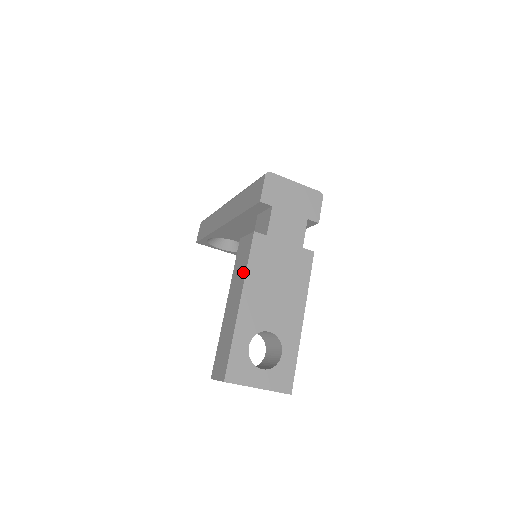
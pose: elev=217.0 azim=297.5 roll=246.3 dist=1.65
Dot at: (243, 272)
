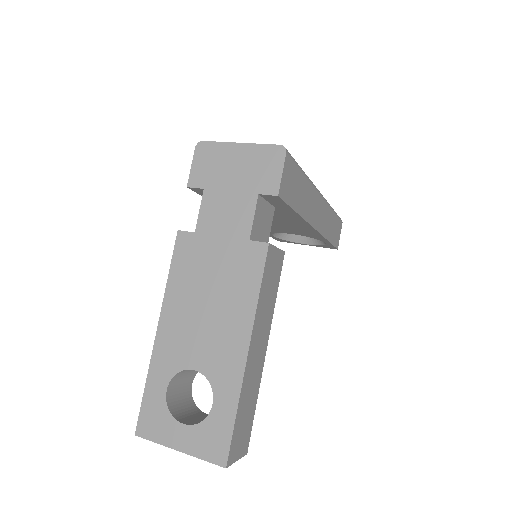
Dot at: occluded
